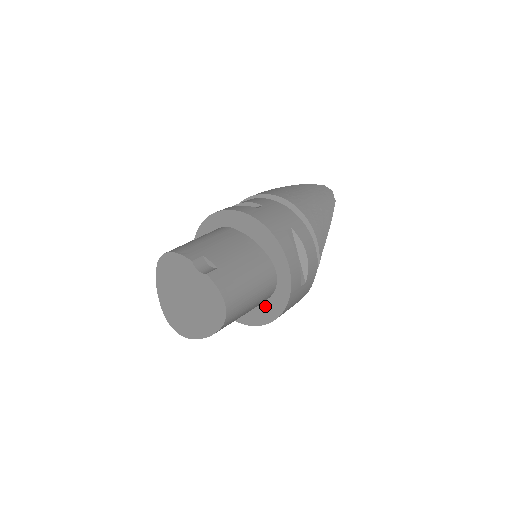
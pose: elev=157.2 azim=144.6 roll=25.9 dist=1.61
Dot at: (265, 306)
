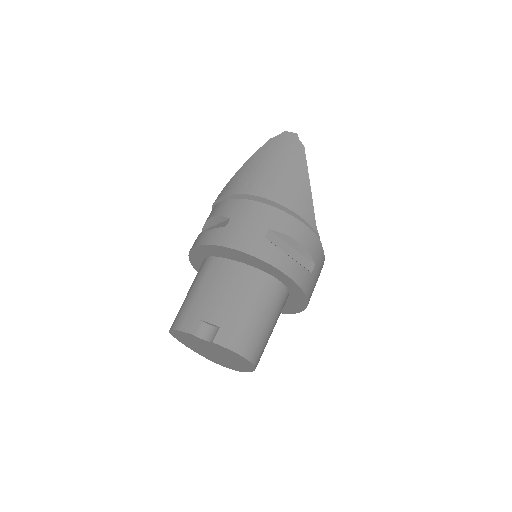
Dot at: (290, 302)
